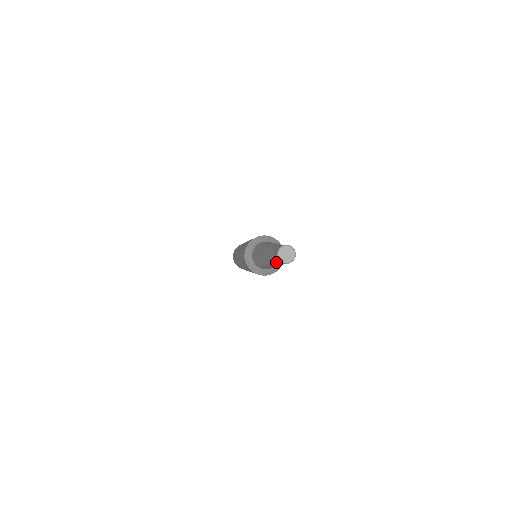
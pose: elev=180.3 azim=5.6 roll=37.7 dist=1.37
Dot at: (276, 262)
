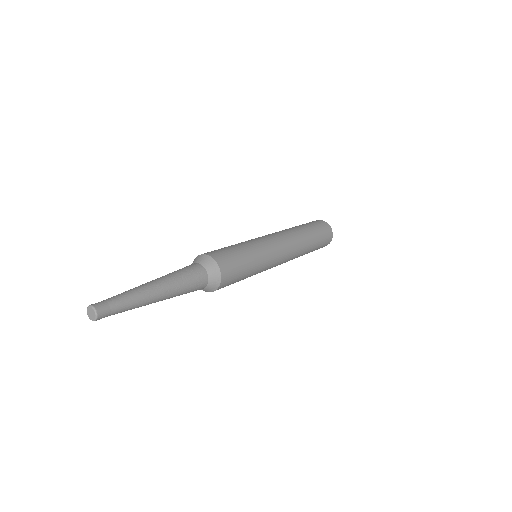
Dot at: occluded
